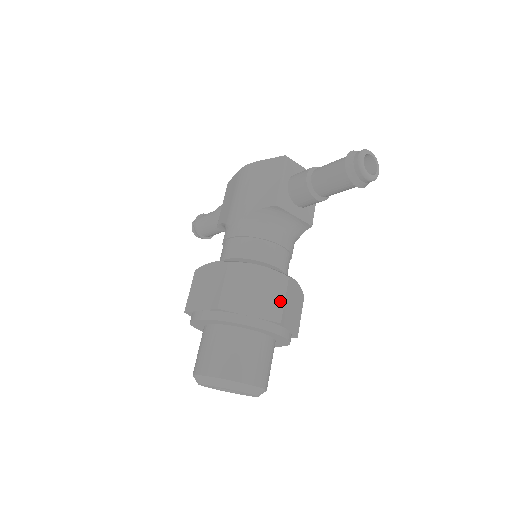
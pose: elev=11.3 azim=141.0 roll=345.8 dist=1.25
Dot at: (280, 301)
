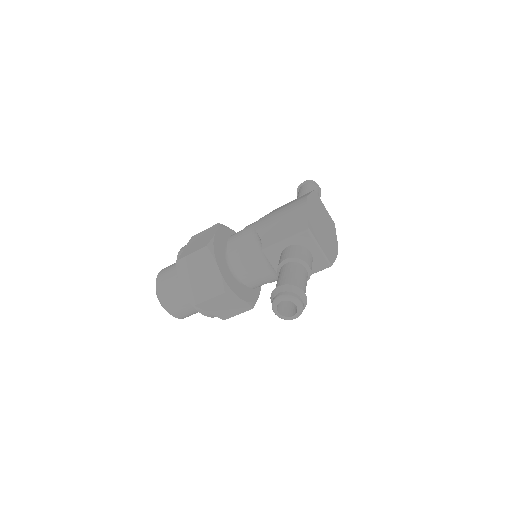
Dot at: (206, 296)
